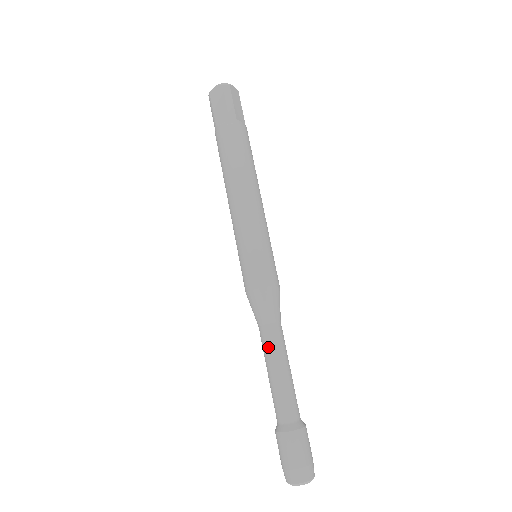
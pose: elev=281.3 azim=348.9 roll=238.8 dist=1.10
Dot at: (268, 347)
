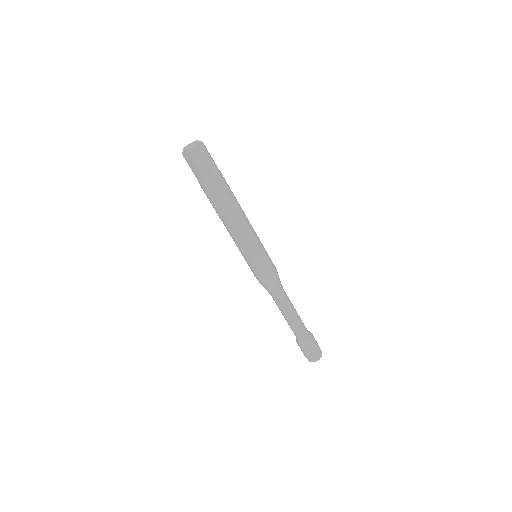
Dot at: (278, 306)
